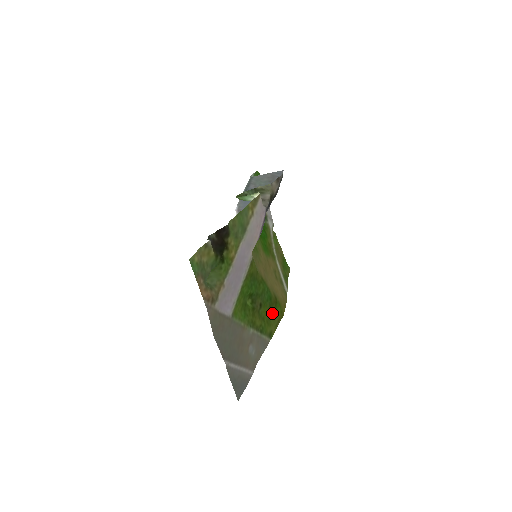
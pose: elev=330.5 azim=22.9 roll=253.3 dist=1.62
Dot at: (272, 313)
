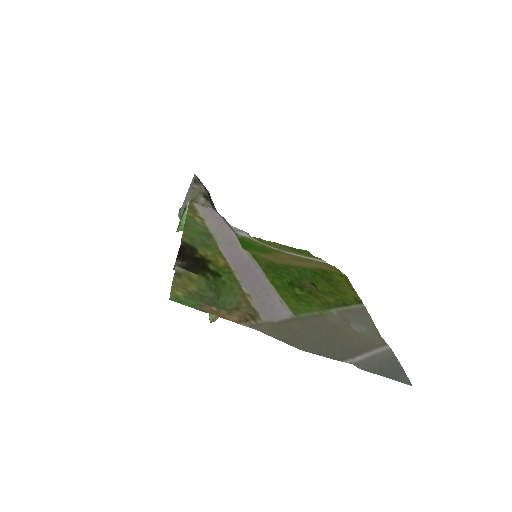
Dot at: (333, 283)
